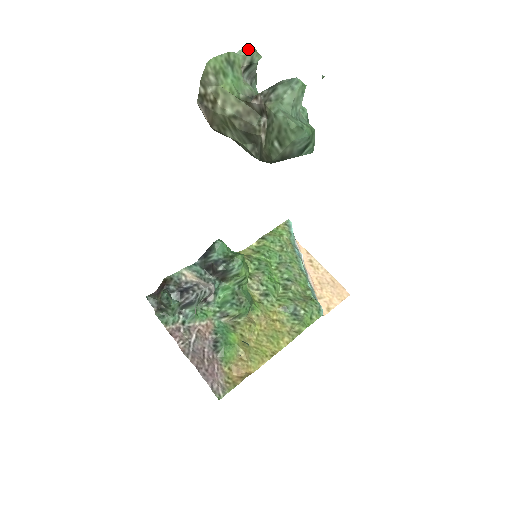
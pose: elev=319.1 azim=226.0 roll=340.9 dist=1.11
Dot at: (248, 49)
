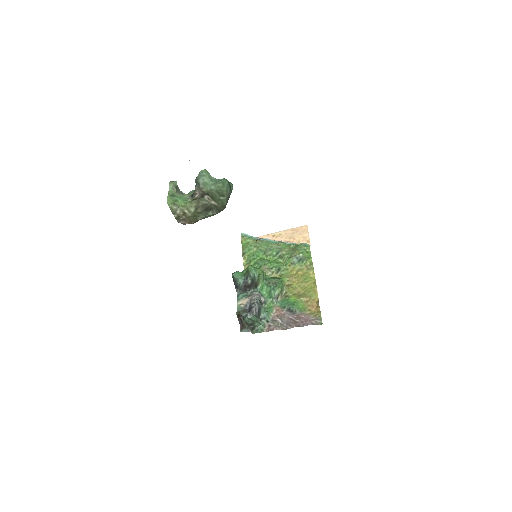
Dot at: (170, 184)
